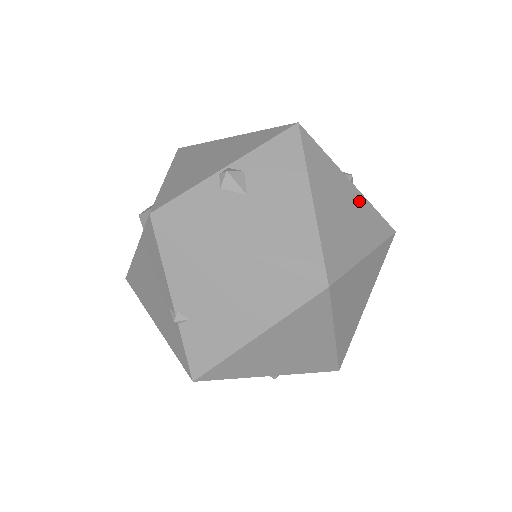
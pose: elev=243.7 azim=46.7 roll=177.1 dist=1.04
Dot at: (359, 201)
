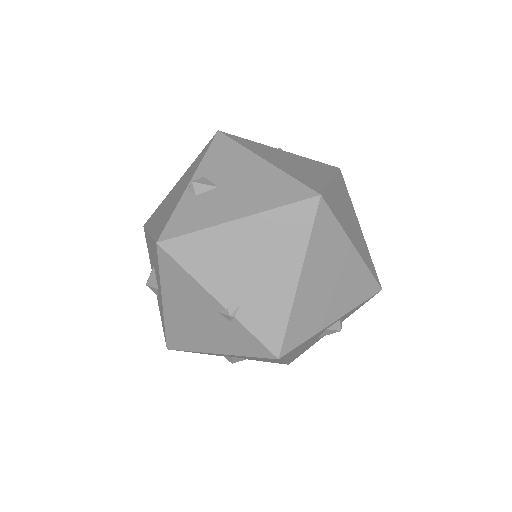
Dot at: (298, 158)
